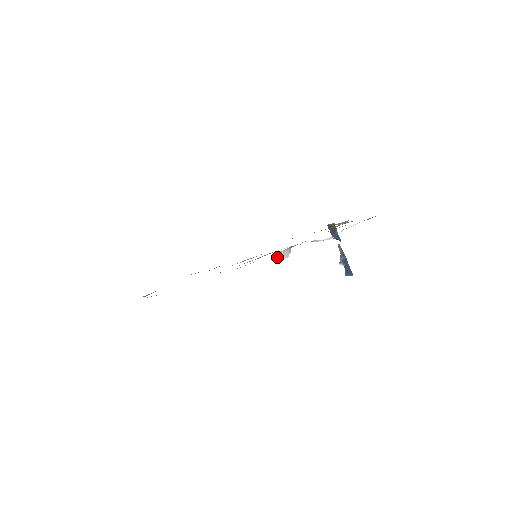
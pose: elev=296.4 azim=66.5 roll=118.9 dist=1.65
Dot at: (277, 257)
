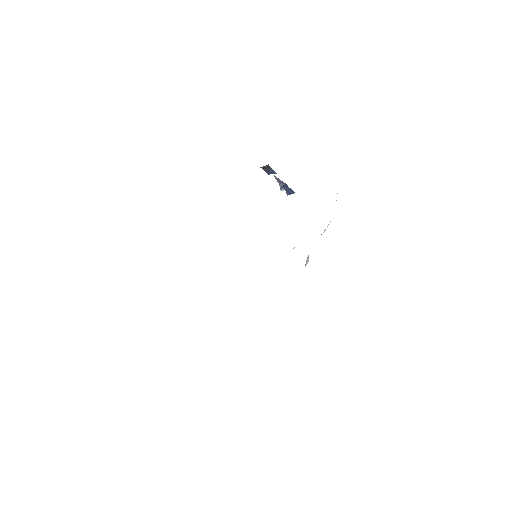
Dot at: occluded
